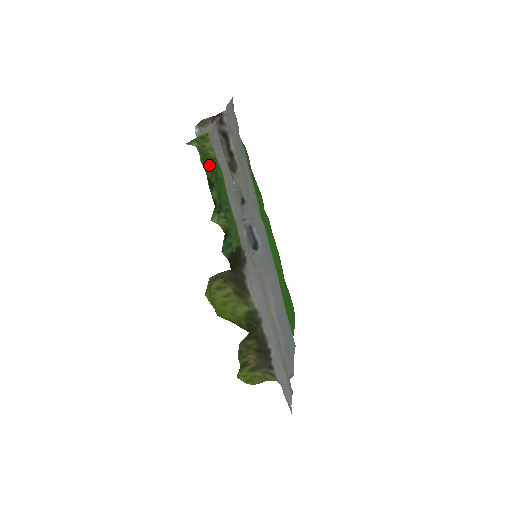
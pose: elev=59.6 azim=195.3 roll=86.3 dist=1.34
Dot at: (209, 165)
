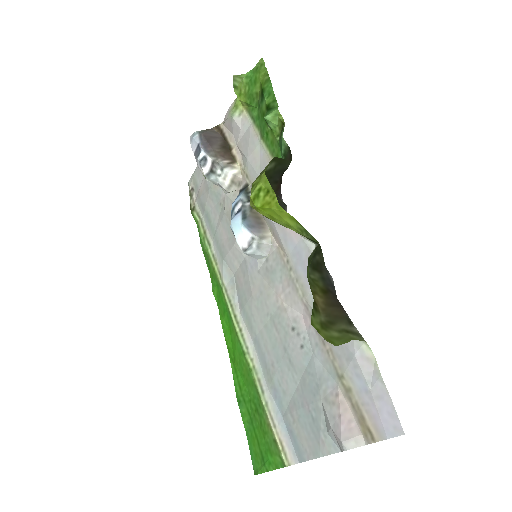
Dot at: (255, 92)
